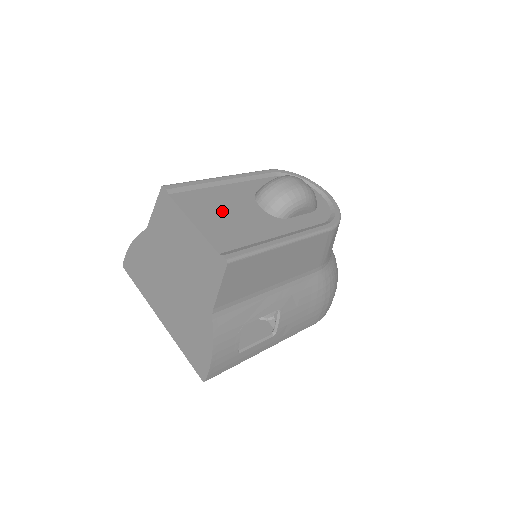
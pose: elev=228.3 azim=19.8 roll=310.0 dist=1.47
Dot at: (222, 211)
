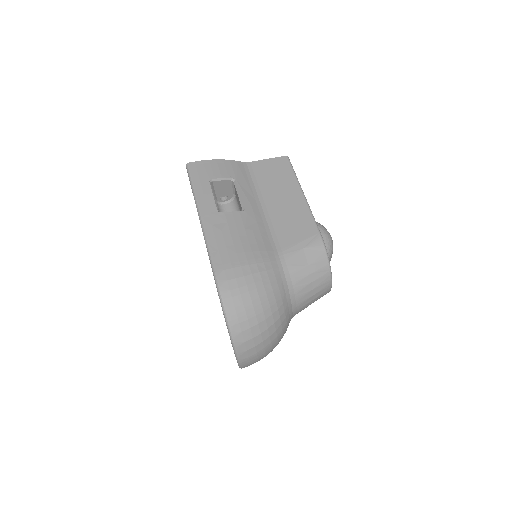
Dot at: occluded
